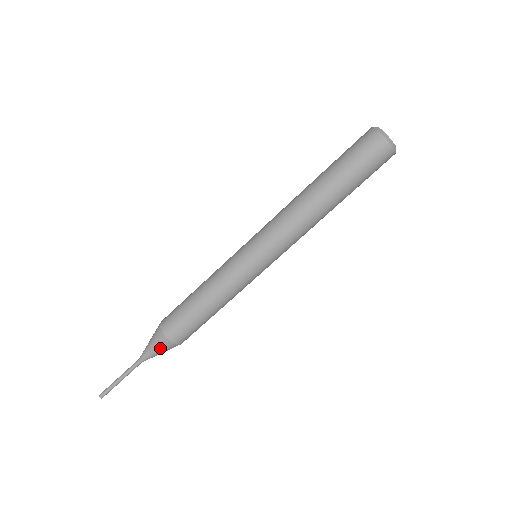
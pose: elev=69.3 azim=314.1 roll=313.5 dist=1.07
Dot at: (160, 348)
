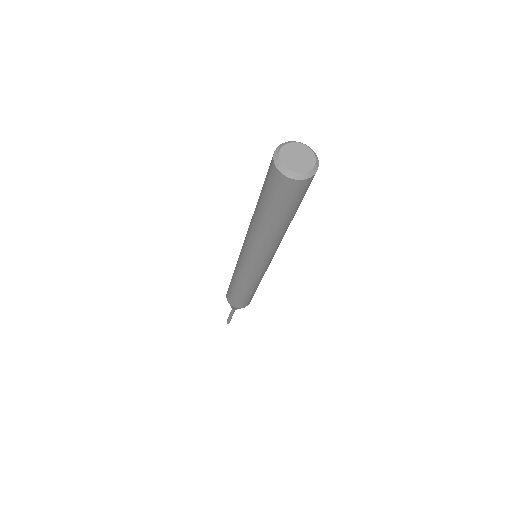
Dot at: (230, 305)
